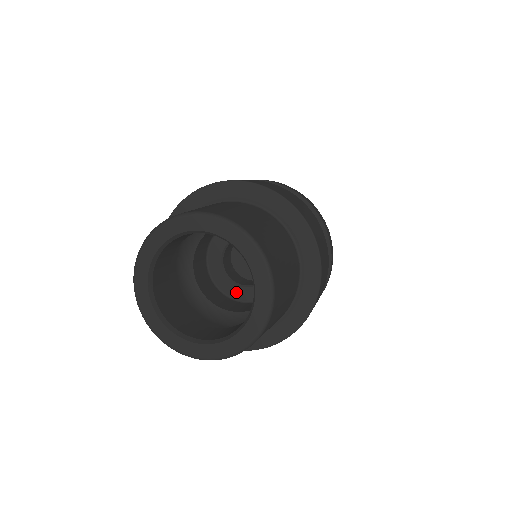
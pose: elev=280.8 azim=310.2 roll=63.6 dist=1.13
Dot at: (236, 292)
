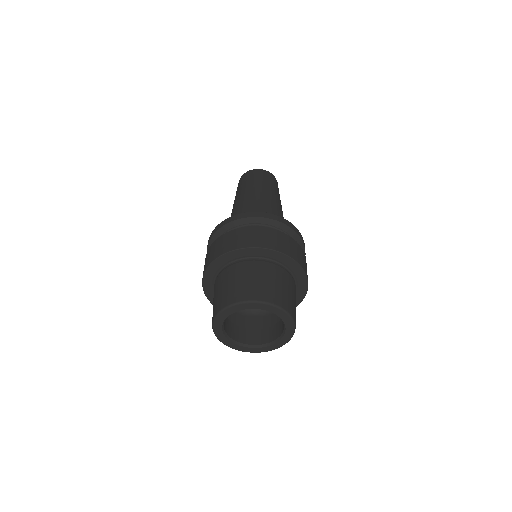
Dot at: occluded
